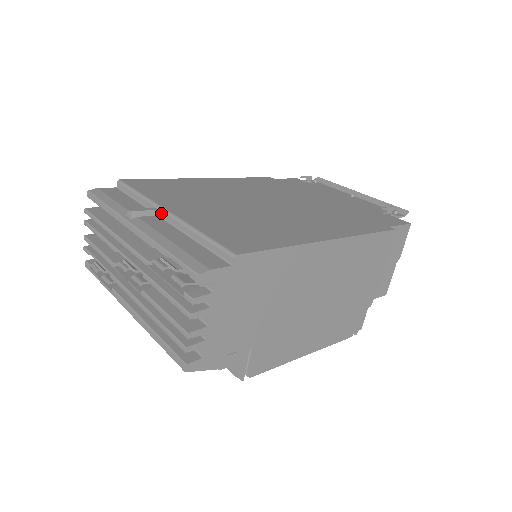
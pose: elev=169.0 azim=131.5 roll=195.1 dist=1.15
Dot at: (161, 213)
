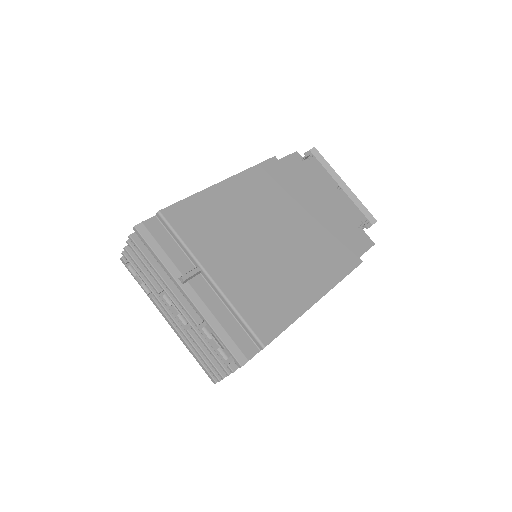
Dot at: (204, 275)
